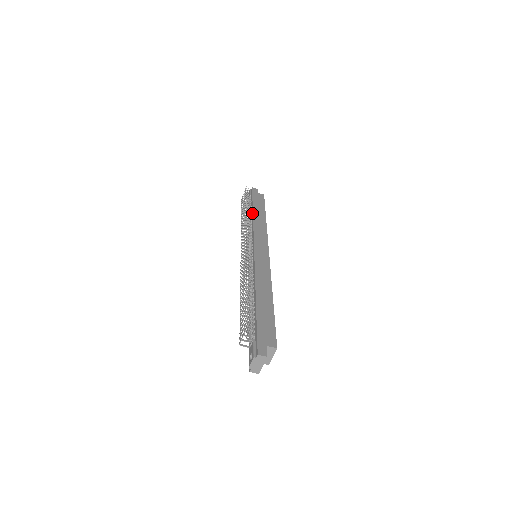
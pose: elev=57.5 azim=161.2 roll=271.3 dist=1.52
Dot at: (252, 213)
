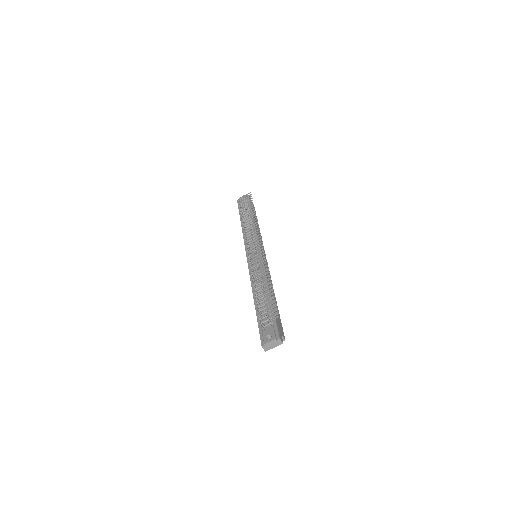
Dot at: (252, 218)
